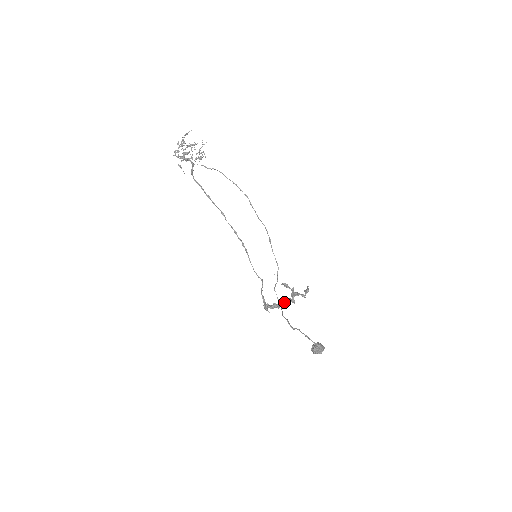
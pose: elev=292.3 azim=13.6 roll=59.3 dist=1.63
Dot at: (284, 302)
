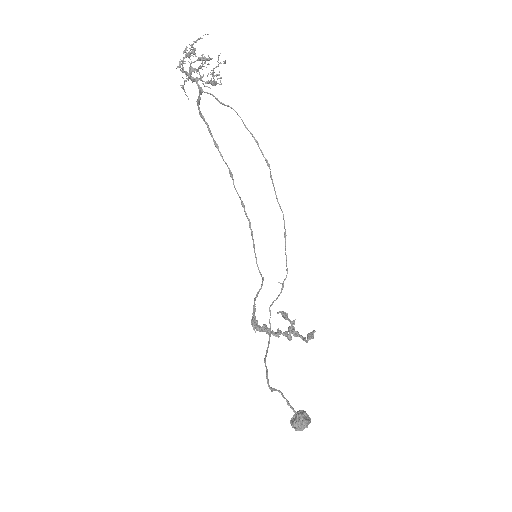
Dot at: (277, 332)
